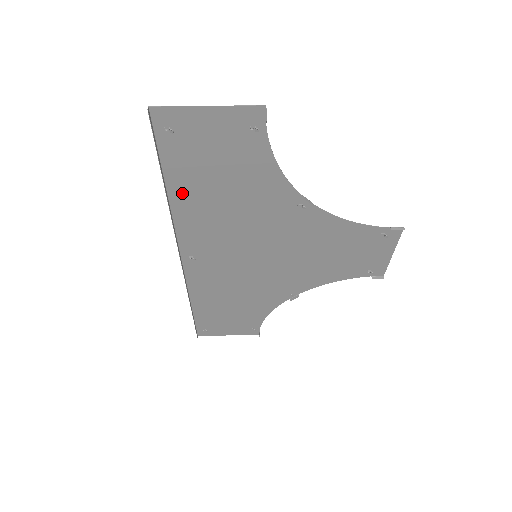
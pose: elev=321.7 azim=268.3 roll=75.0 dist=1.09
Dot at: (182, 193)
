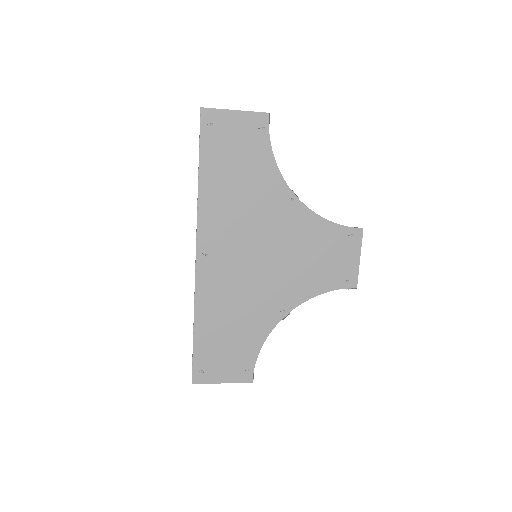
Dot at: (209, 181)
